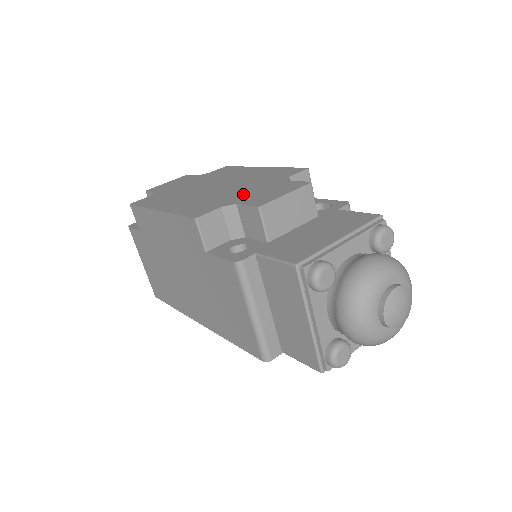
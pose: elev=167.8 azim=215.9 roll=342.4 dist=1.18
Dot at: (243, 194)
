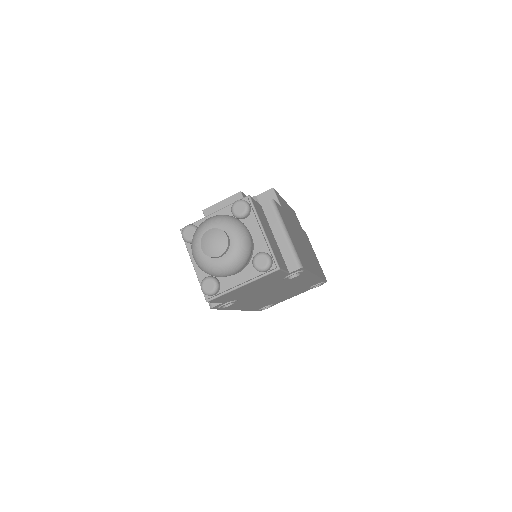
Dot at: occluded
